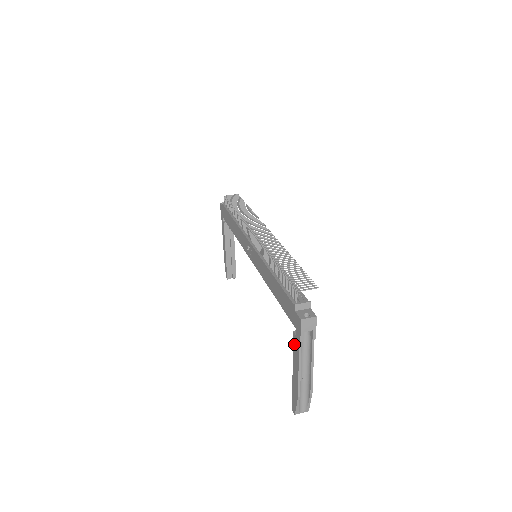
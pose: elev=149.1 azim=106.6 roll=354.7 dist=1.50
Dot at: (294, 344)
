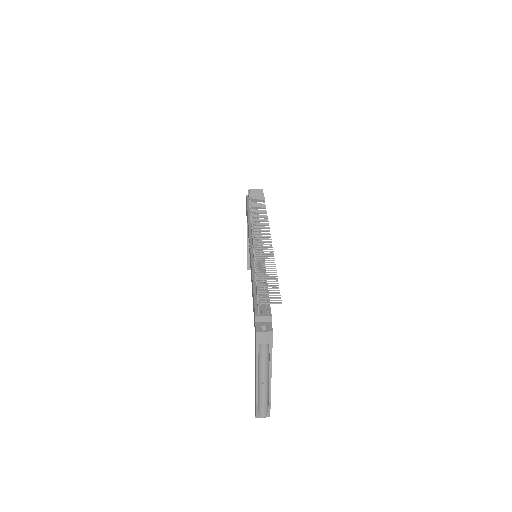
Dot at: occluded
